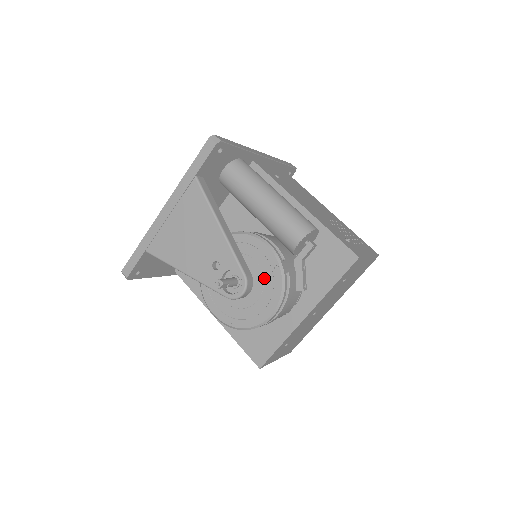
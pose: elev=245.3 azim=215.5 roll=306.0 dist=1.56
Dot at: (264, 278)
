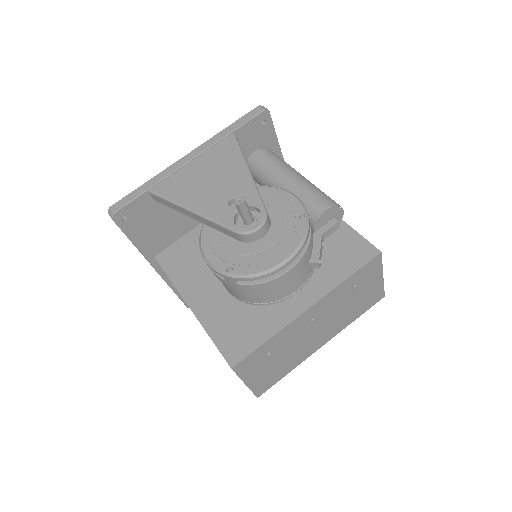
Dot at: (284, 225)
